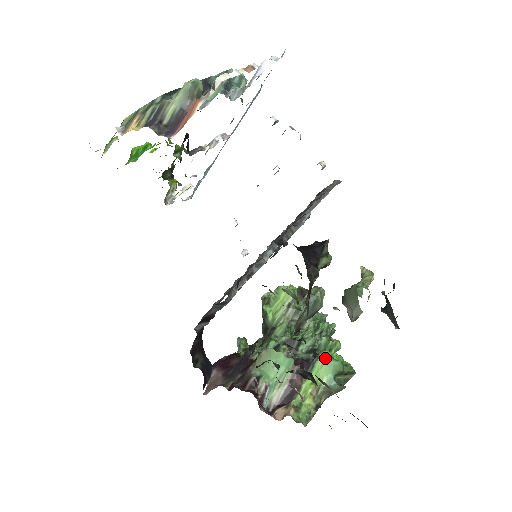
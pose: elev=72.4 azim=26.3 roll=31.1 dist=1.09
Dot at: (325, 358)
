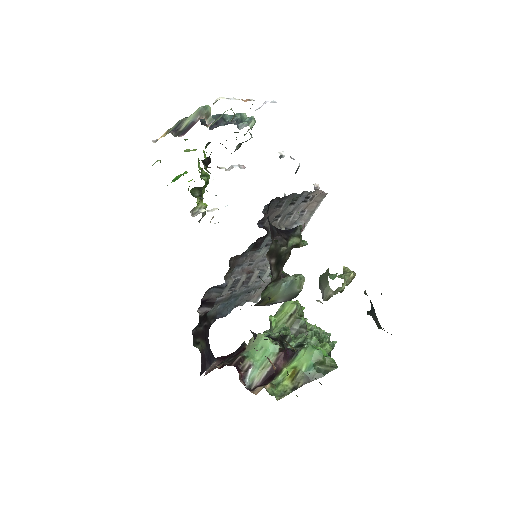
Dot at: (307, 347)
